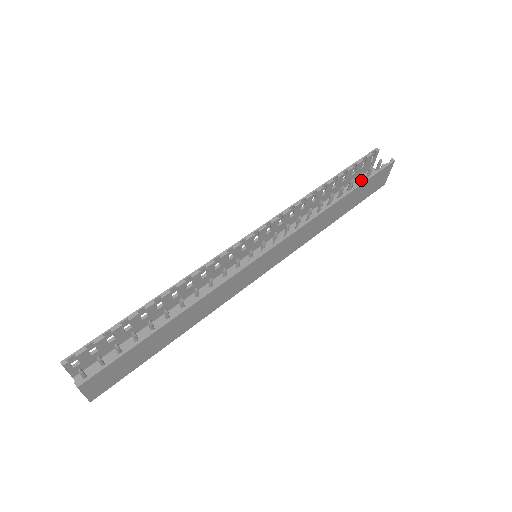
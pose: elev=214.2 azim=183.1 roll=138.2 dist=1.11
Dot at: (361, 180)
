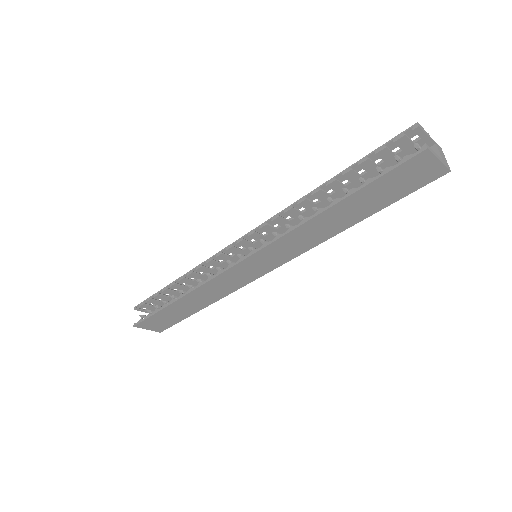
Dot at: occluded
